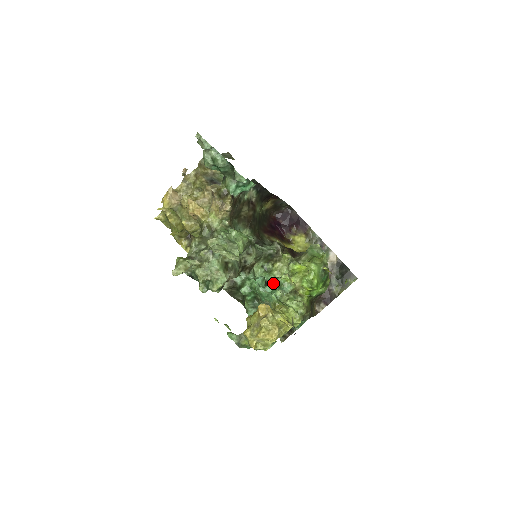
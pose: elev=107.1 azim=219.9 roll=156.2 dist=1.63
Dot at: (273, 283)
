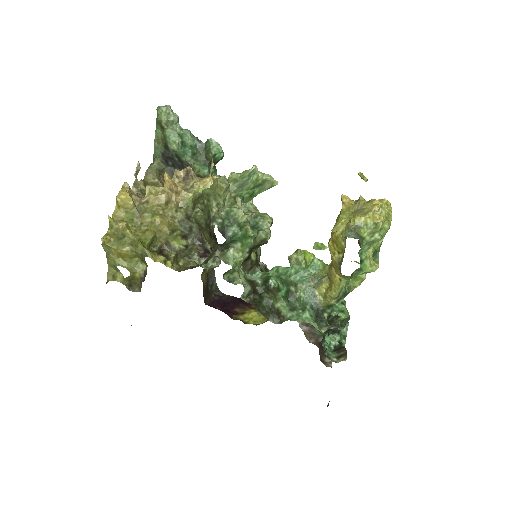
Dot at: occluded
